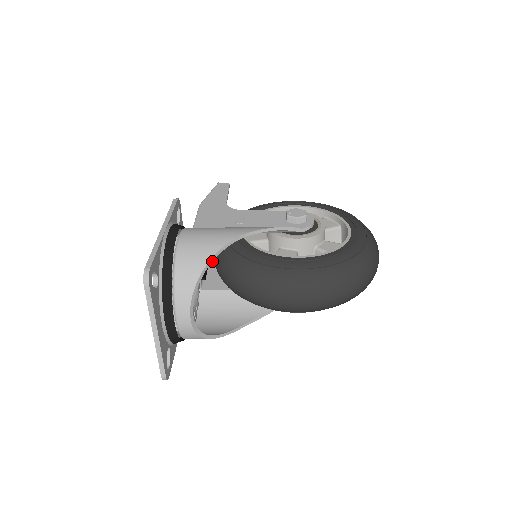
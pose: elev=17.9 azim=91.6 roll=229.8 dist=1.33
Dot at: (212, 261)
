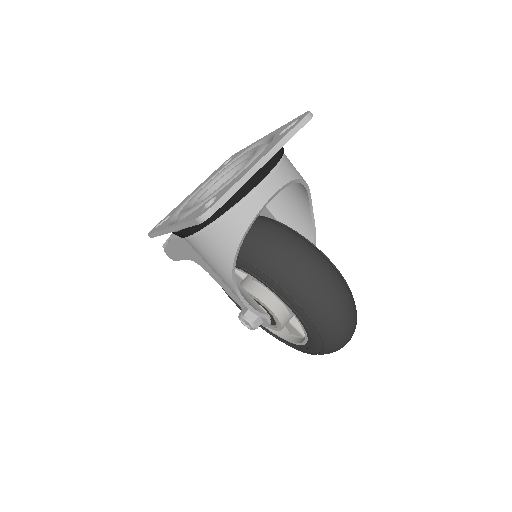
Dot at: (304, 185)
